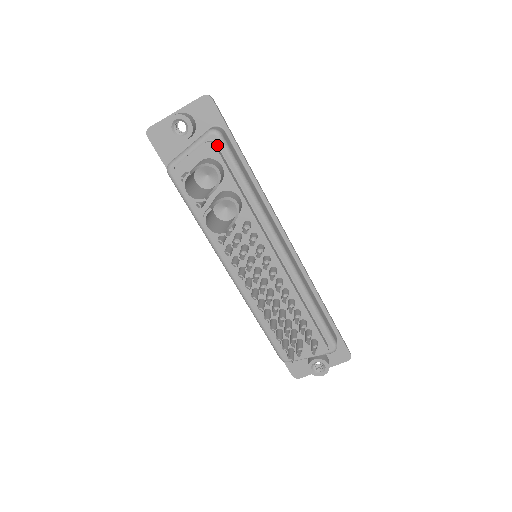
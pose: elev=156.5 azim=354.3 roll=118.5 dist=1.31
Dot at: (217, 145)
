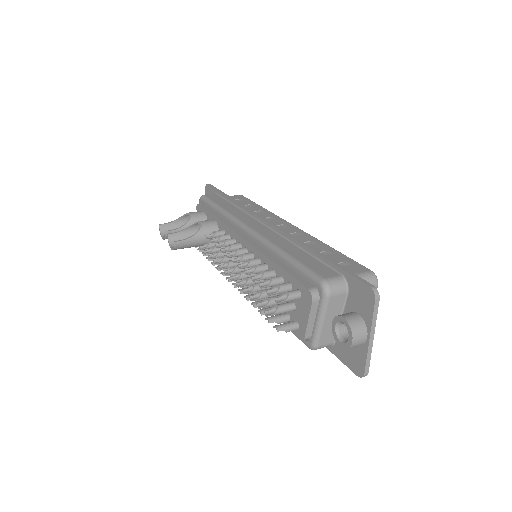
Dot at: occluded
